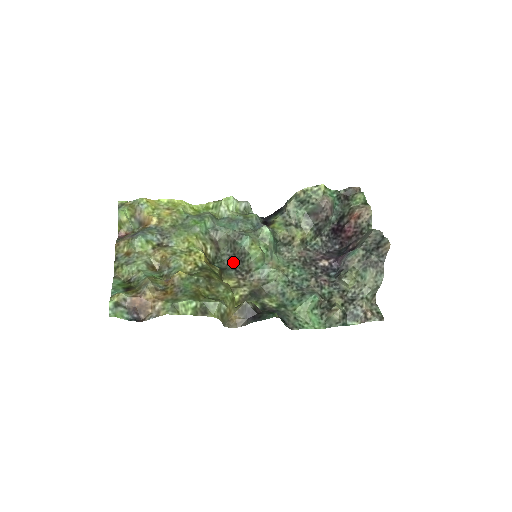
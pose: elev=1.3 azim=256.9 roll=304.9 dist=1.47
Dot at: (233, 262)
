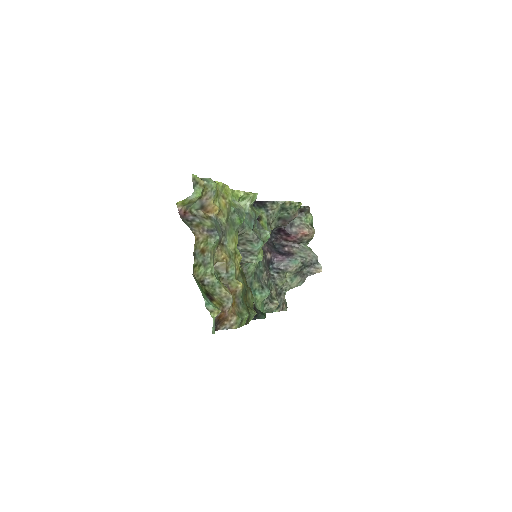
Dot at: occluded
